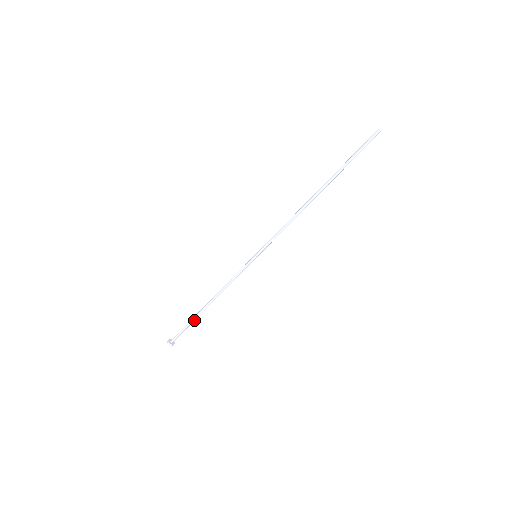
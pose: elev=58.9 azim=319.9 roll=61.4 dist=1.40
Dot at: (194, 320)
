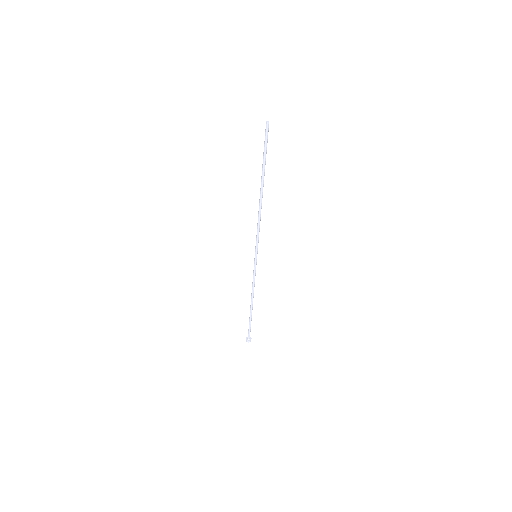
Dot at: (251, 318)
